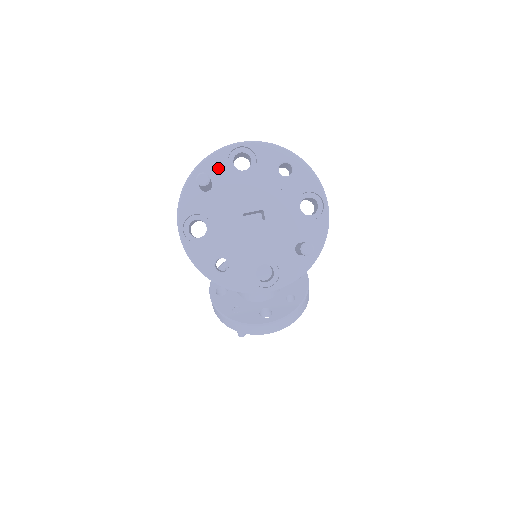
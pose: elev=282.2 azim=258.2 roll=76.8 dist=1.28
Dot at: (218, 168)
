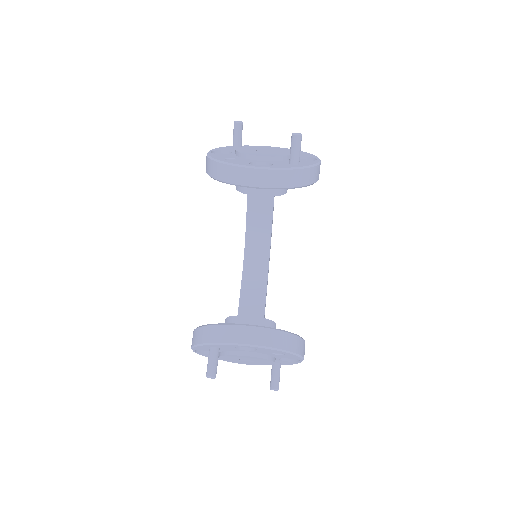
Dot at: occluded
